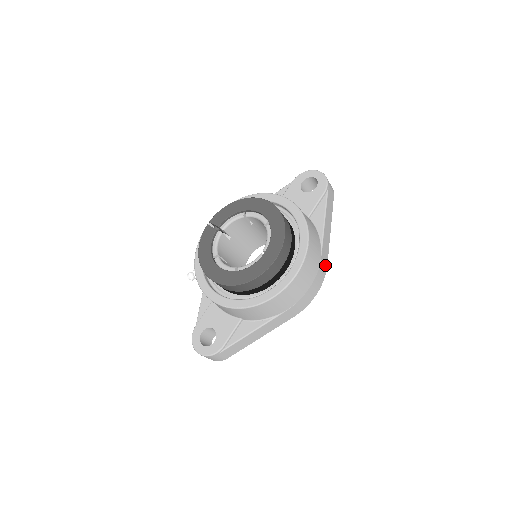
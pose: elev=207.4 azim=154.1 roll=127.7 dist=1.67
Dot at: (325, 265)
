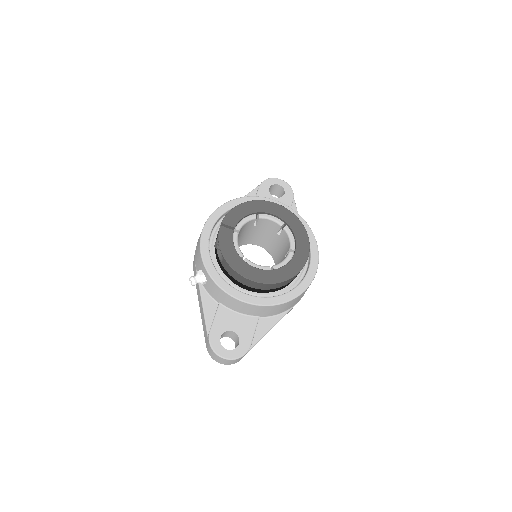
Dot at: occluded
